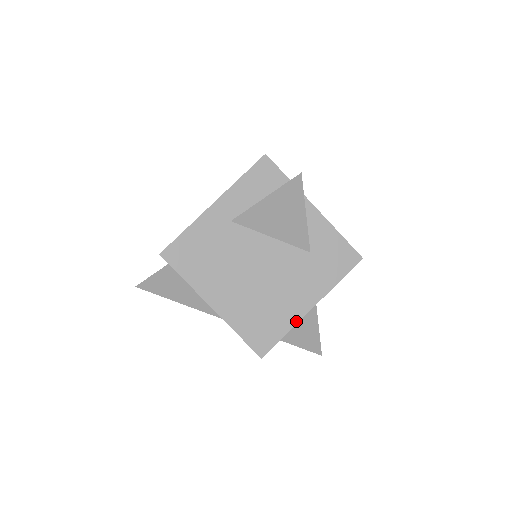
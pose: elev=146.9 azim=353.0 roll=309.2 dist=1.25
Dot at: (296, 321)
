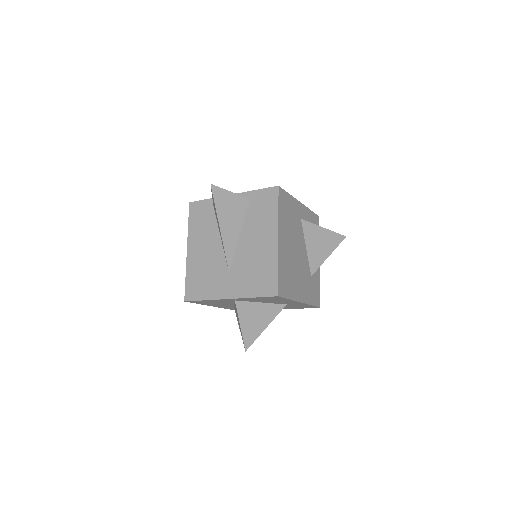
Dot at: (295, 299)
